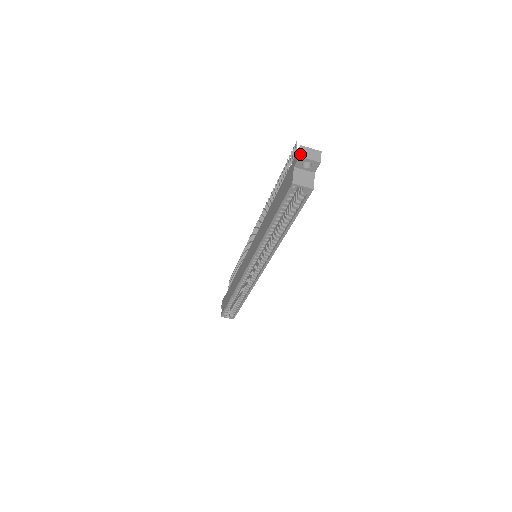
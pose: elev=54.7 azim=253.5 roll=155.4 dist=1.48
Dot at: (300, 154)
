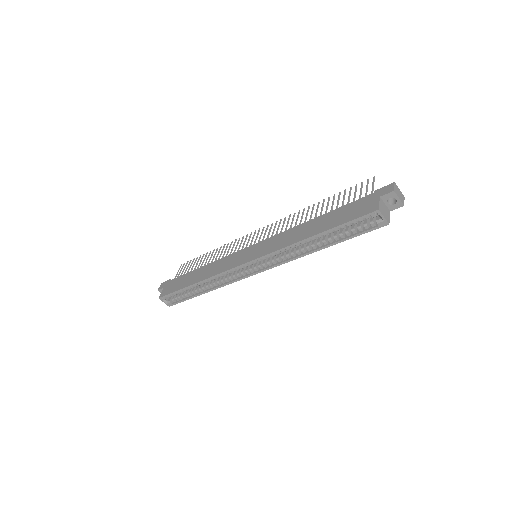
Dot at: (394, 189)
